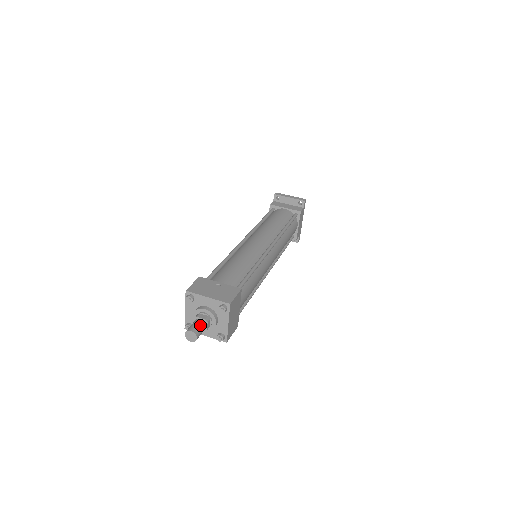
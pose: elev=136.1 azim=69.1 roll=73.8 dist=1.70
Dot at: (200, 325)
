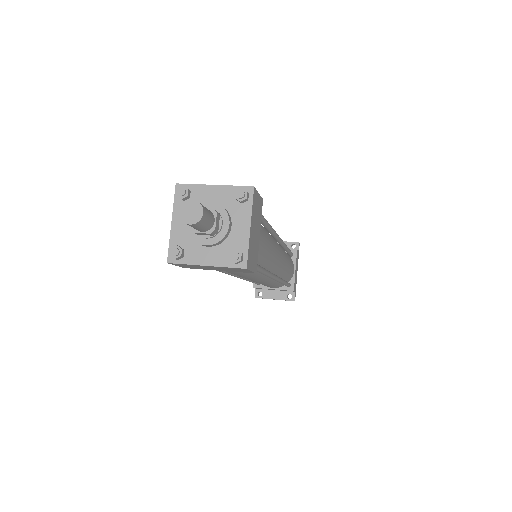
Dot at: occluded
